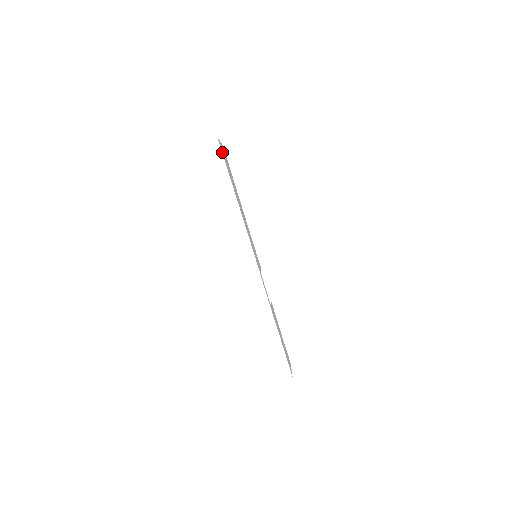
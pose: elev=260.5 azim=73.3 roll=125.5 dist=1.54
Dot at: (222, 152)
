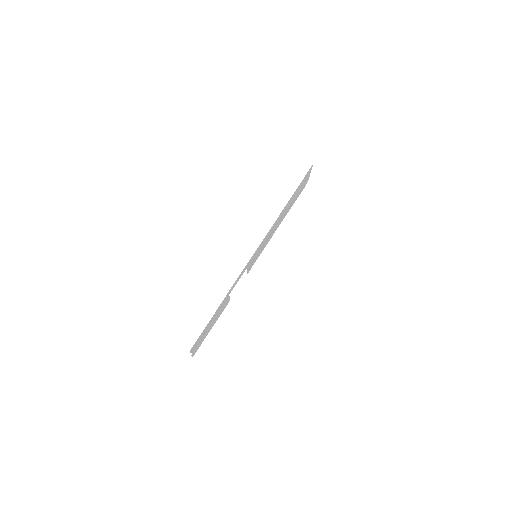
Dot at: (307, 174)
